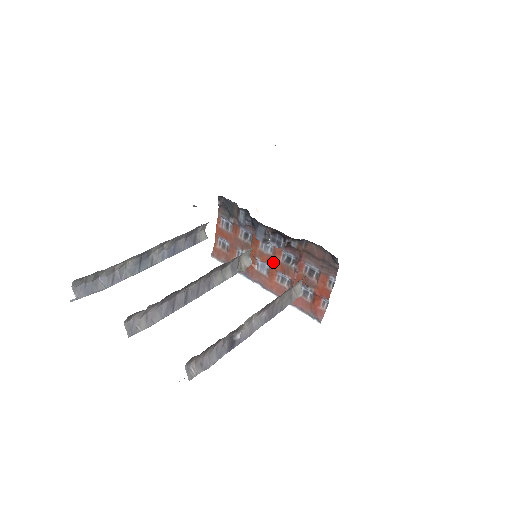
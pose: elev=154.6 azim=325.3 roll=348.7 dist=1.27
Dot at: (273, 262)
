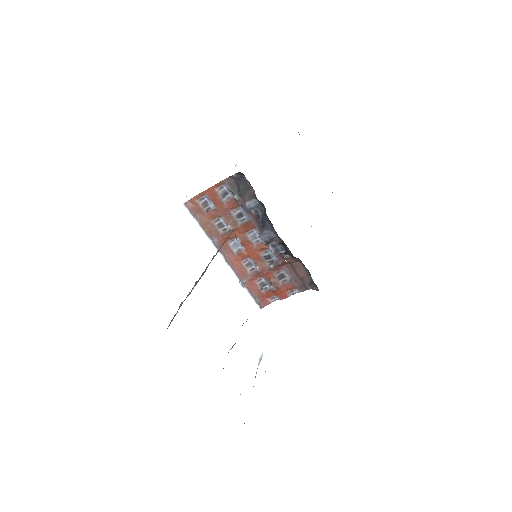
Dot at: (252, 250)
